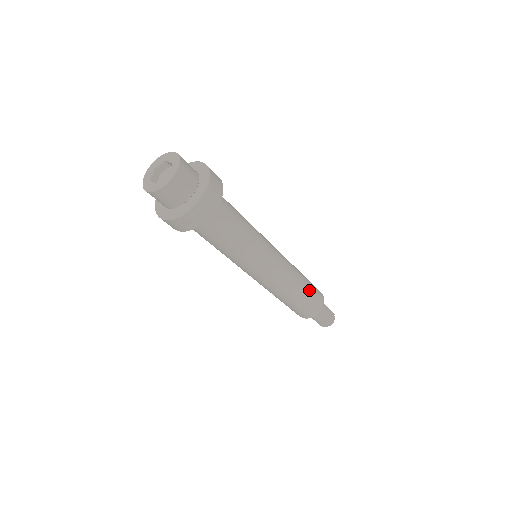
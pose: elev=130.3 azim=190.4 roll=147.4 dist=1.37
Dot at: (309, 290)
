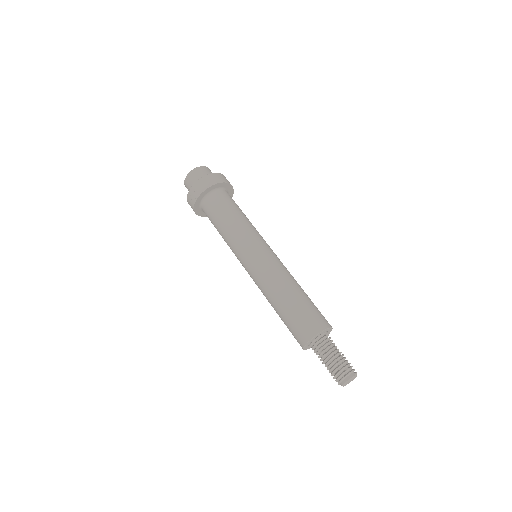
Dot at: (299, 303)
